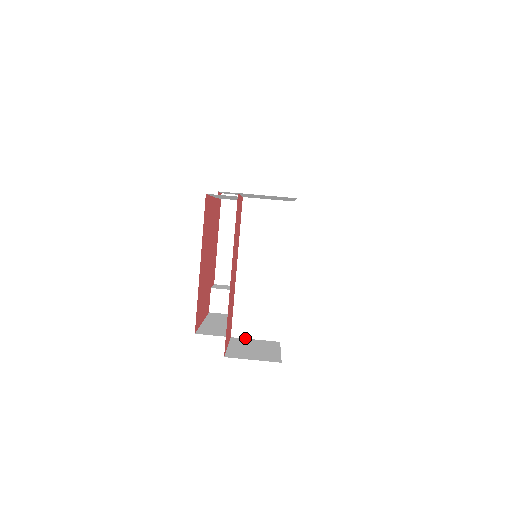
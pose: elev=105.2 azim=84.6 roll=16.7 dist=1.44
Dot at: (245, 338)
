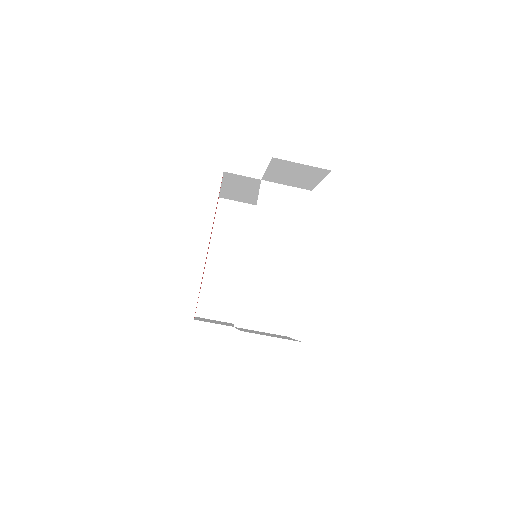
Dot at: (249, 329)
